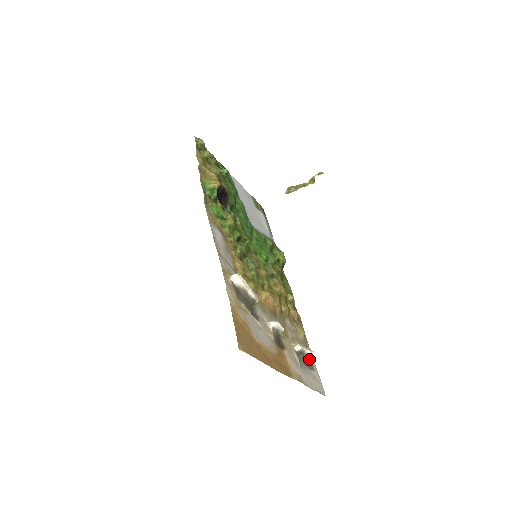
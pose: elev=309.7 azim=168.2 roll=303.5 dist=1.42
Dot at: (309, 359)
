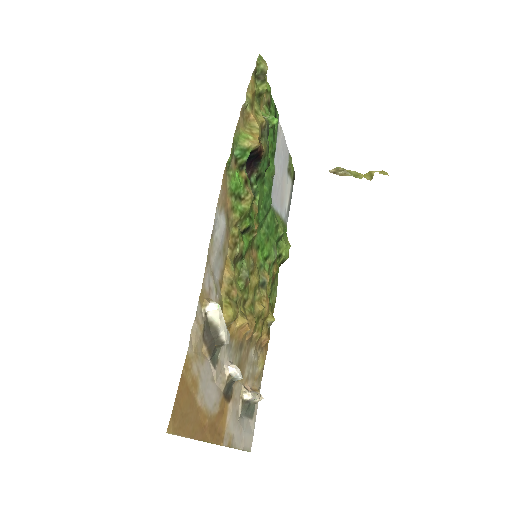
Dot at: (254, 405)
